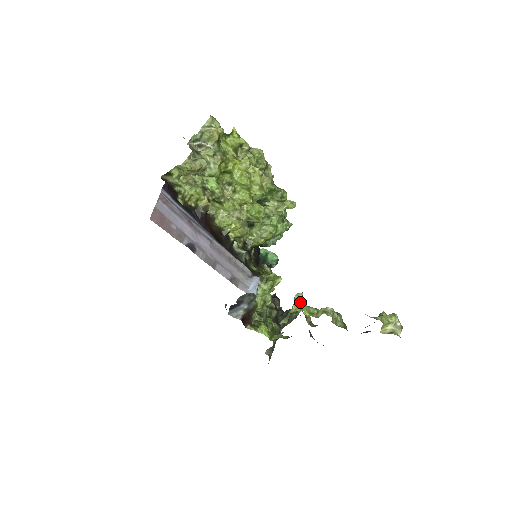
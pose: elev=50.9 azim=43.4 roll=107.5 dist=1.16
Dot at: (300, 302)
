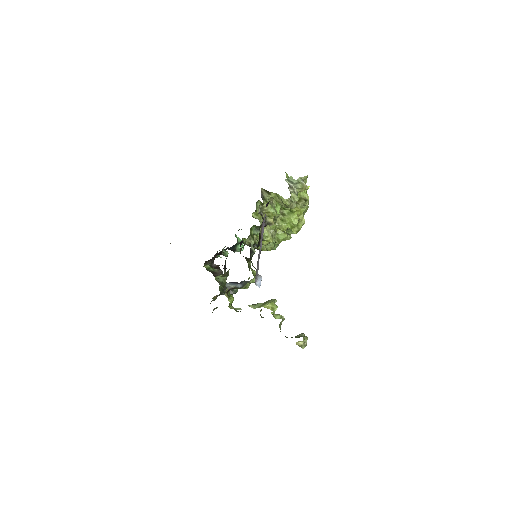
Dot at: (276, 306)
